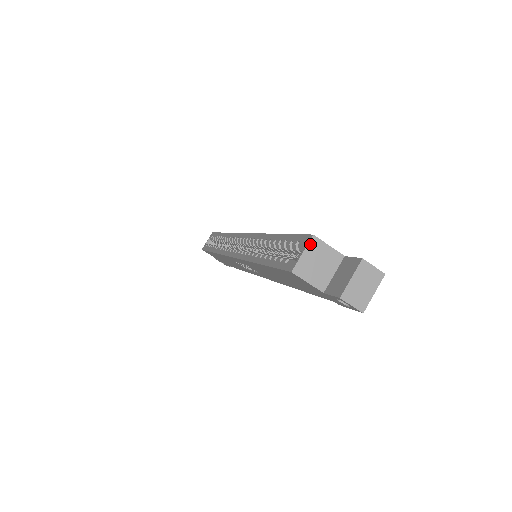
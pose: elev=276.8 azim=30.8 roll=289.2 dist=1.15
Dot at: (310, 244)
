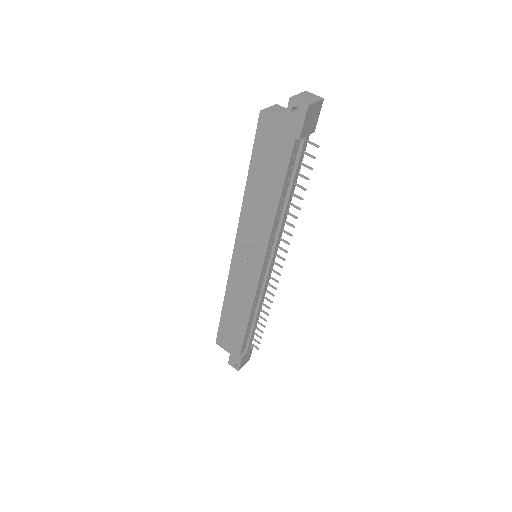
Dot at: (274, 106)
